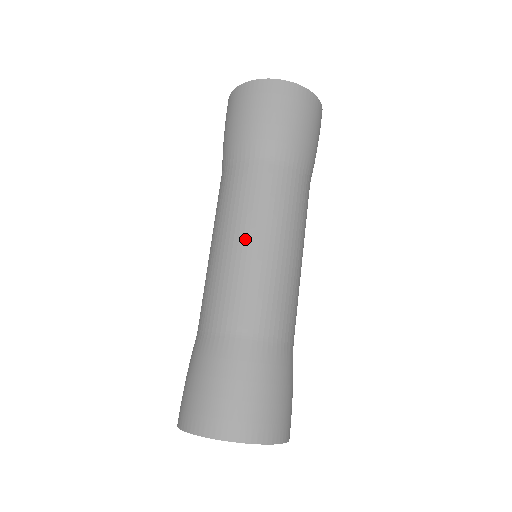
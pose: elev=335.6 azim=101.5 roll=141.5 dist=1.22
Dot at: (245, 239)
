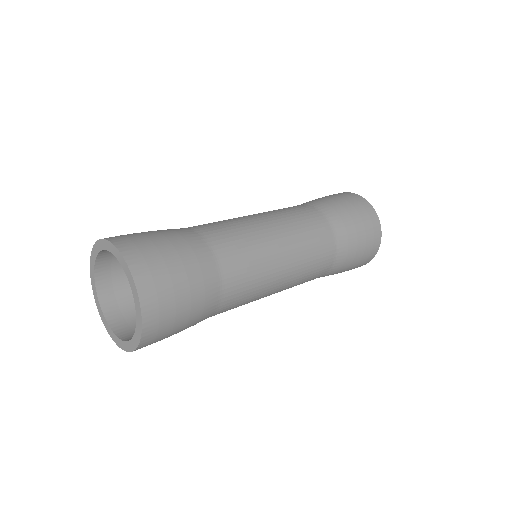
Dot at: occluded
